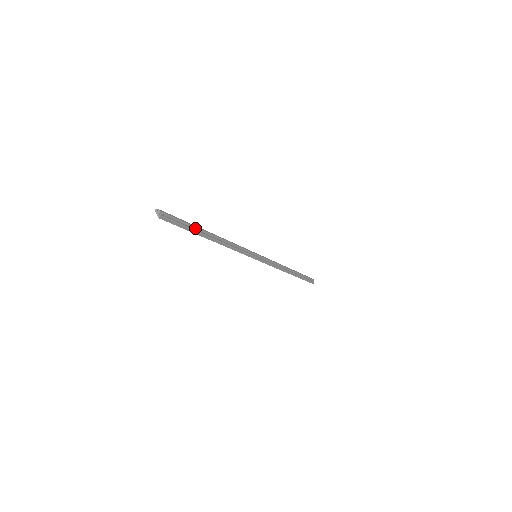
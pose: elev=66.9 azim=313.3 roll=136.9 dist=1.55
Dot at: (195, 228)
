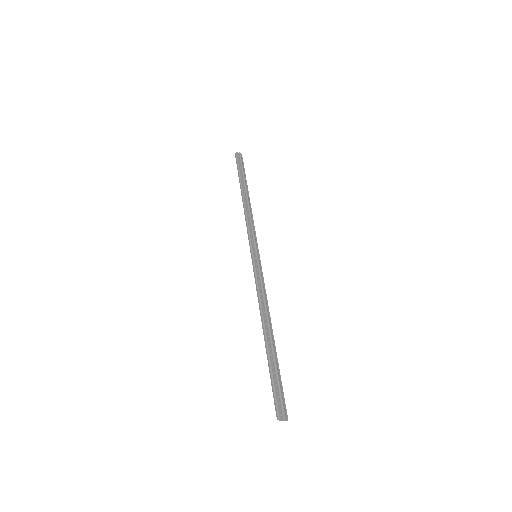
Dot at: (276, 362)
